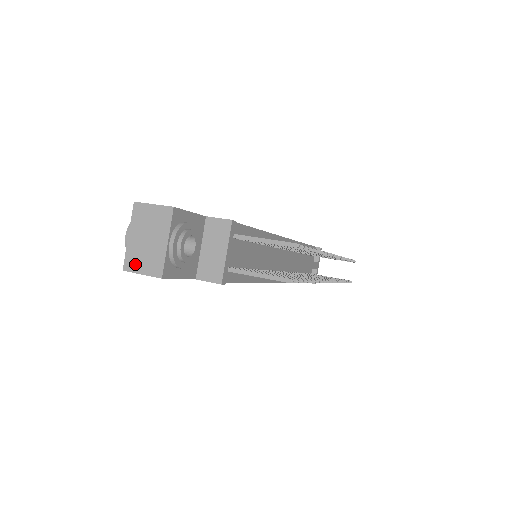
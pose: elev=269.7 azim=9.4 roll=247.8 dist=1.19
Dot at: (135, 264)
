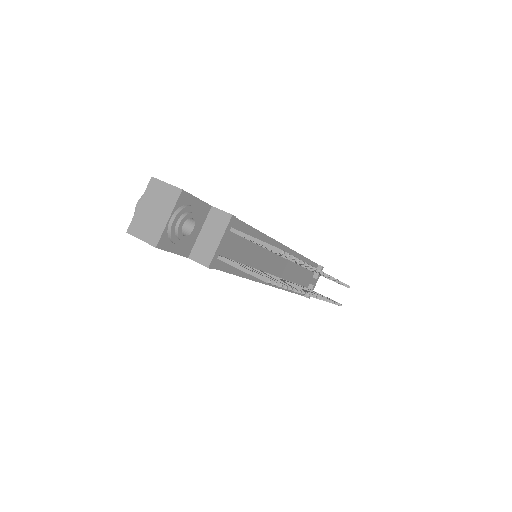
Dot at: (138, 230)
